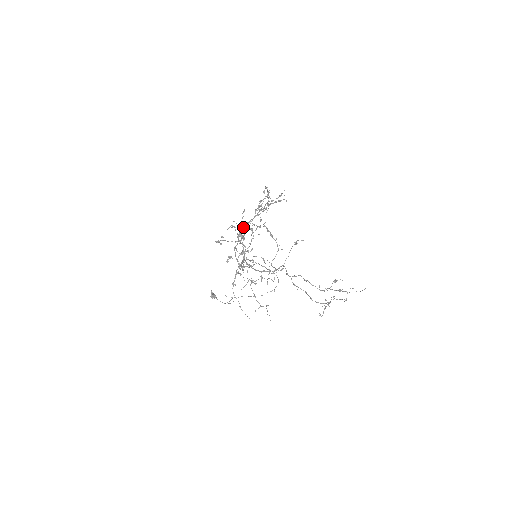
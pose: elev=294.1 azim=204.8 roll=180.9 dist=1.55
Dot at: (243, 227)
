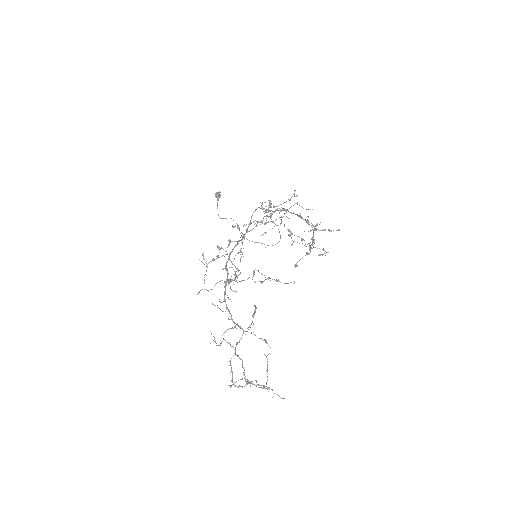
Dot at: (278, 210)
